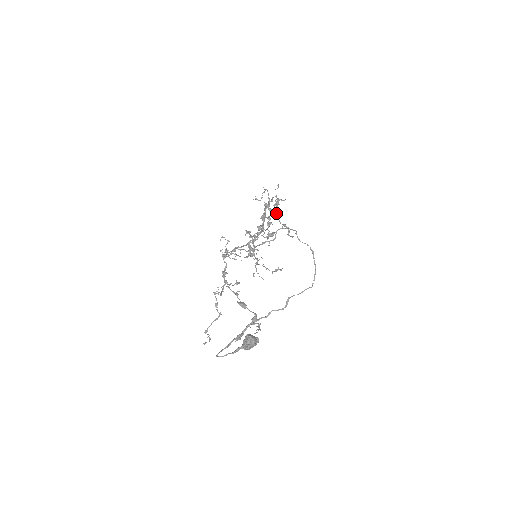
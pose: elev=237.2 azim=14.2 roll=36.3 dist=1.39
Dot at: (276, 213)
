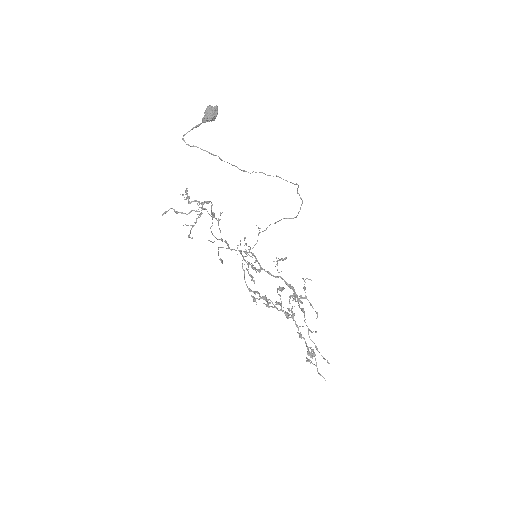
Dot at: (302, 302)
